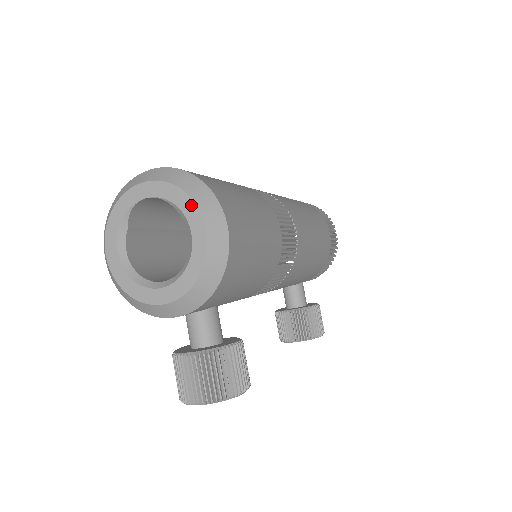
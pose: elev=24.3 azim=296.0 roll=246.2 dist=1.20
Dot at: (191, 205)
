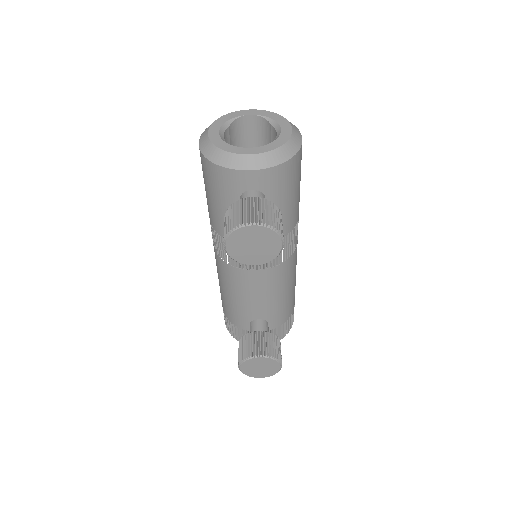
Dot at: (283, 119)
